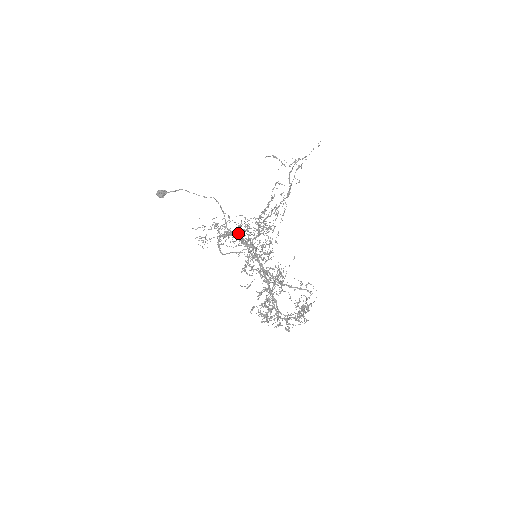
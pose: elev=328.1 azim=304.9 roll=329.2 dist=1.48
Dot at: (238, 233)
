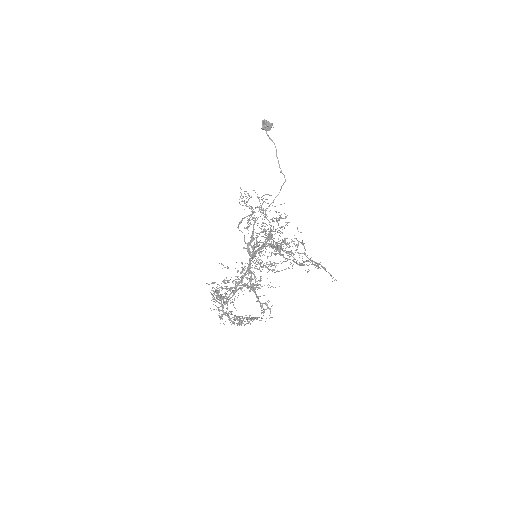
Dot at: occluded
